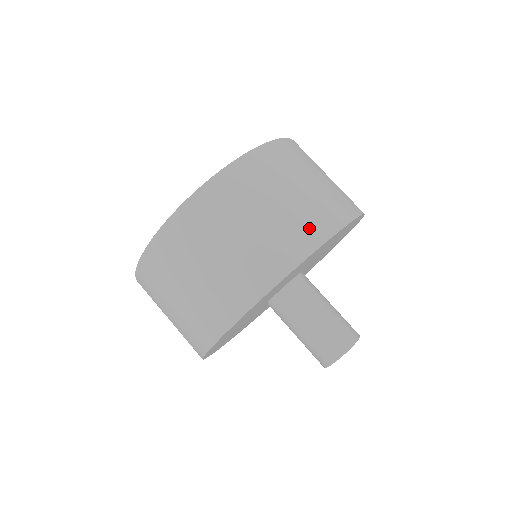
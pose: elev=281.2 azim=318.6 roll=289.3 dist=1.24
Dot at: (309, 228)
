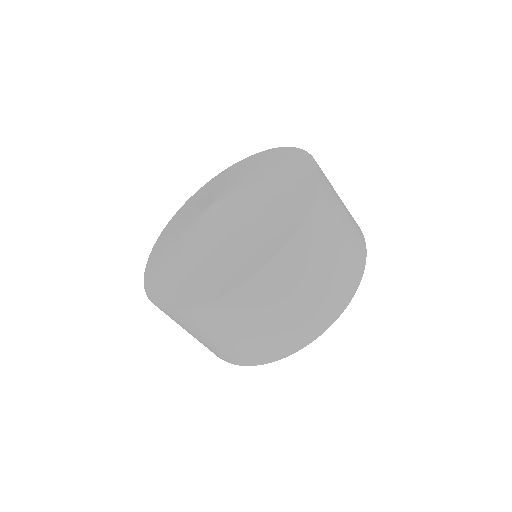
Dot at: (359, 246)
